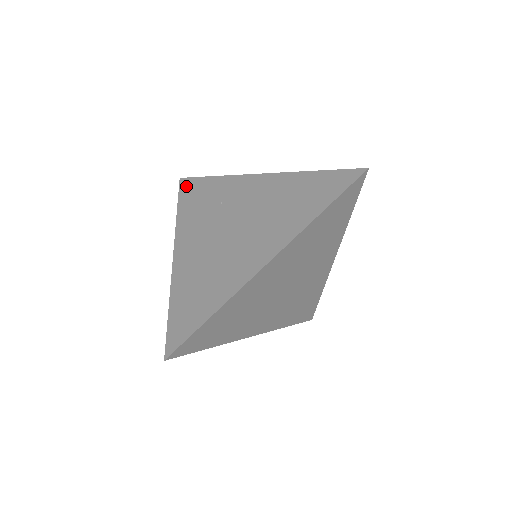
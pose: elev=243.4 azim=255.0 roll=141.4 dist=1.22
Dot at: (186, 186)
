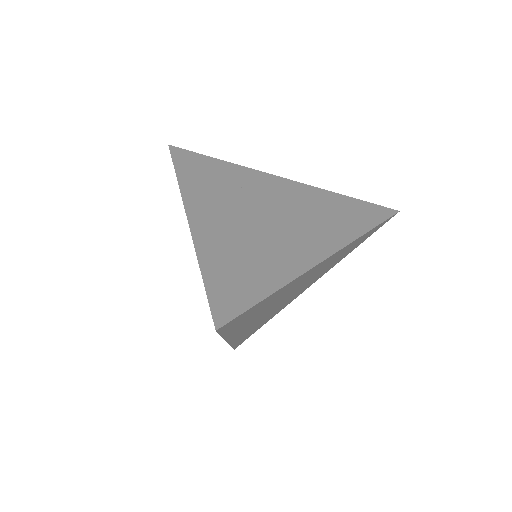
Dot at: (182, 155)
